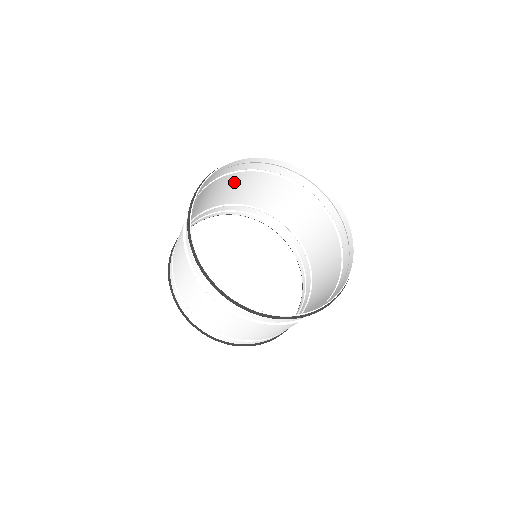
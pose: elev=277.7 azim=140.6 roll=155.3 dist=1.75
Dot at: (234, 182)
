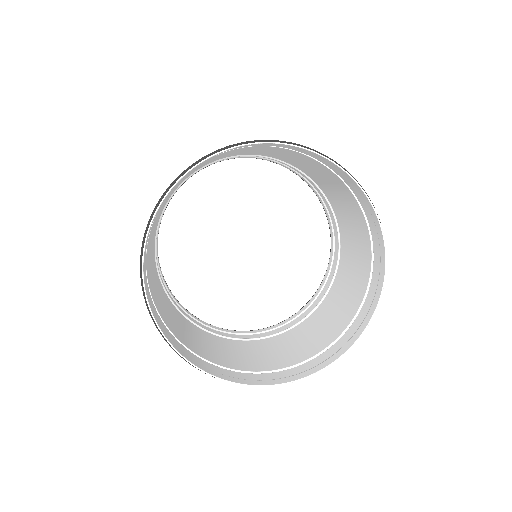
Dot at: (164, 201)
